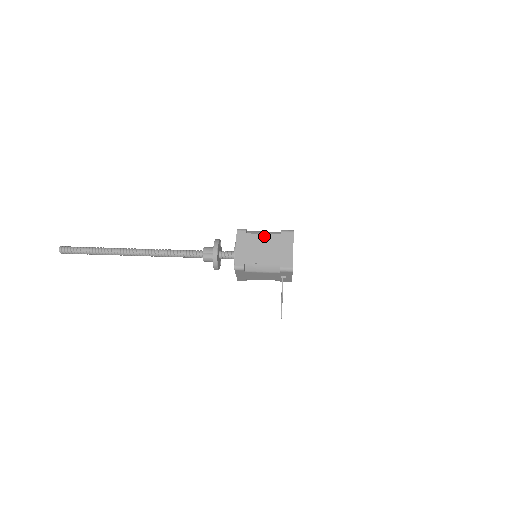
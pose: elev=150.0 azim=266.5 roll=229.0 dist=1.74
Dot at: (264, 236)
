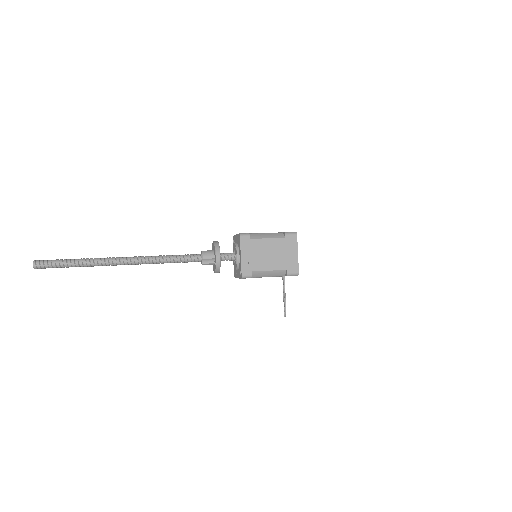
Dot at: (268, 241)
